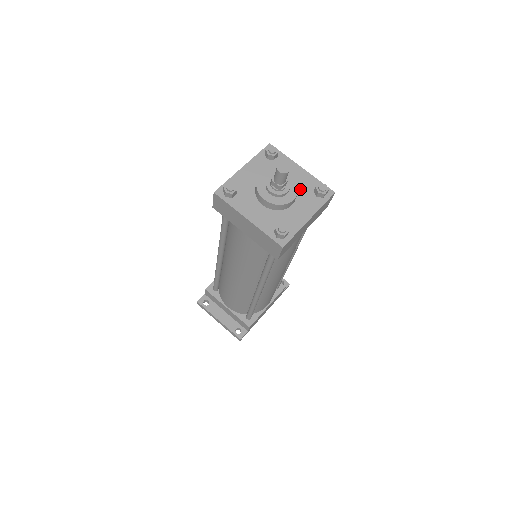
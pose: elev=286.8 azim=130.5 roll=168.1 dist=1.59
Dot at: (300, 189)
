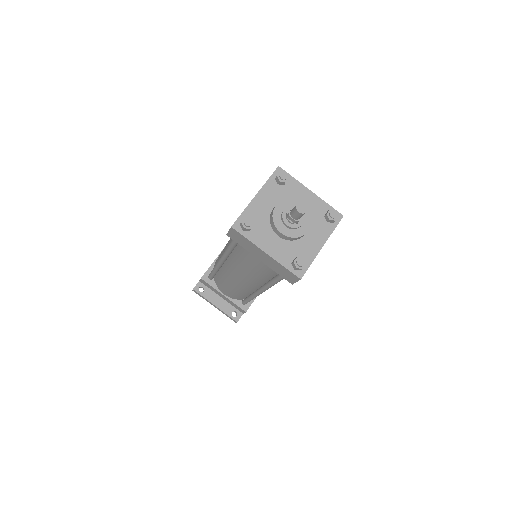
Dot at: (311, 215)
